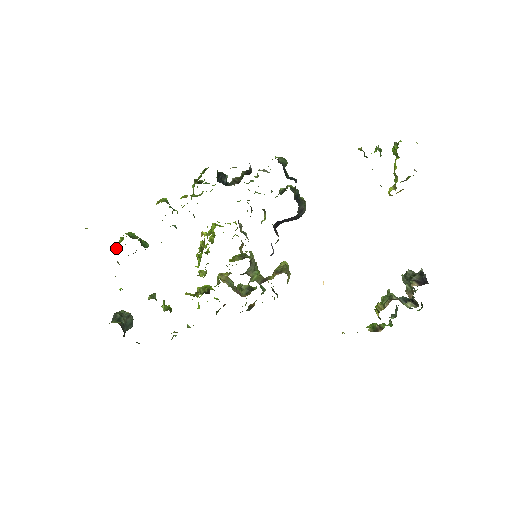
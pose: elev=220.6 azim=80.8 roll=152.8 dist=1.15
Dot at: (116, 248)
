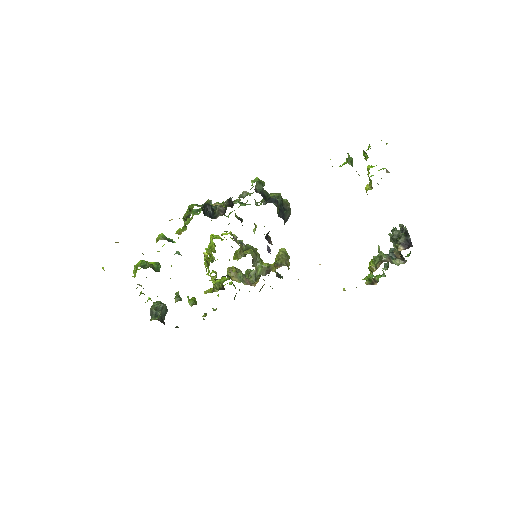
Dot at: (134, 277)
